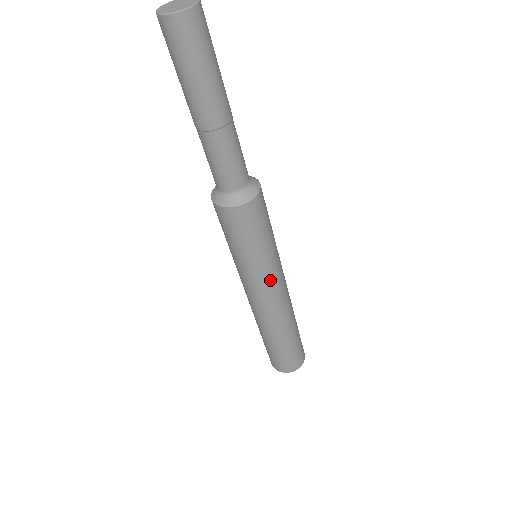
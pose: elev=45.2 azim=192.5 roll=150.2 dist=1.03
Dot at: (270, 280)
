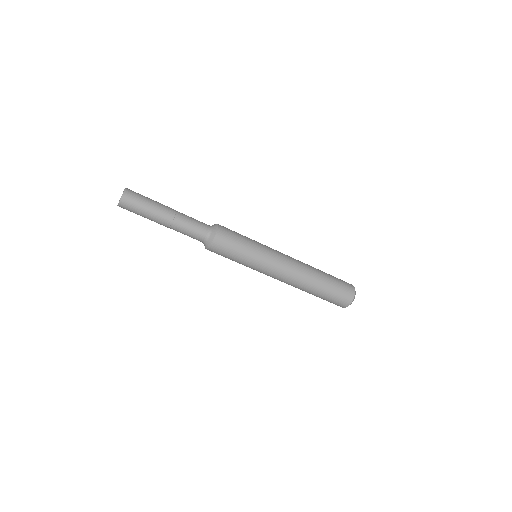
Dot at: (270, 259)
